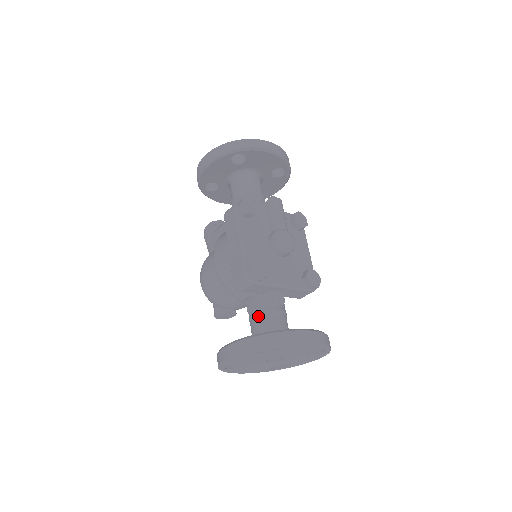
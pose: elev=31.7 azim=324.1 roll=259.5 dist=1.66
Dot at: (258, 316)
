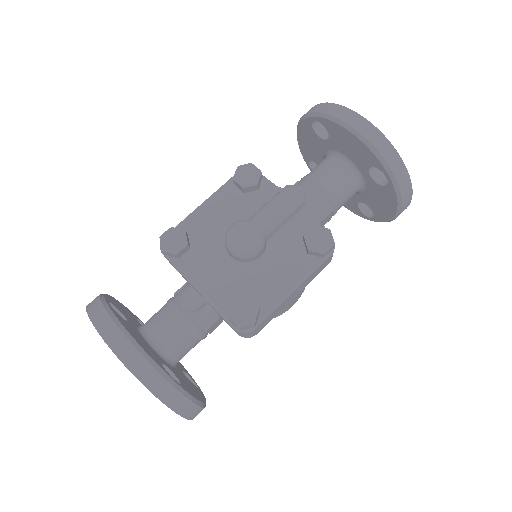
Dot at: (167, 302)
